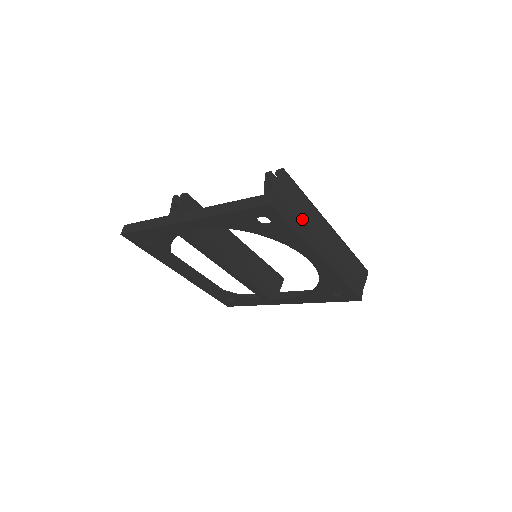
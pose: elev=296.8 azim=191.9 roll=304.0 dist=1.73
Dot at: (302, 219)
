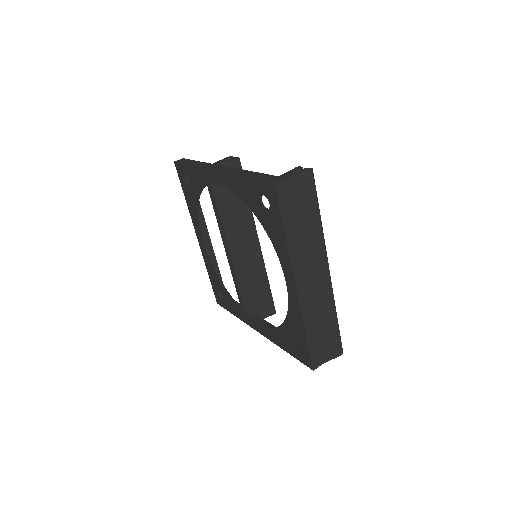
Dot at: (300, 229)
